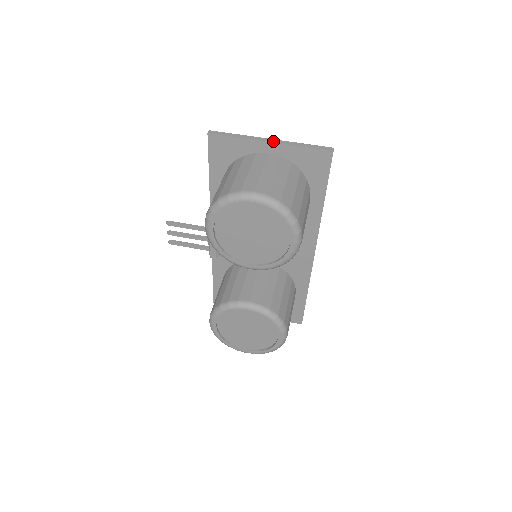
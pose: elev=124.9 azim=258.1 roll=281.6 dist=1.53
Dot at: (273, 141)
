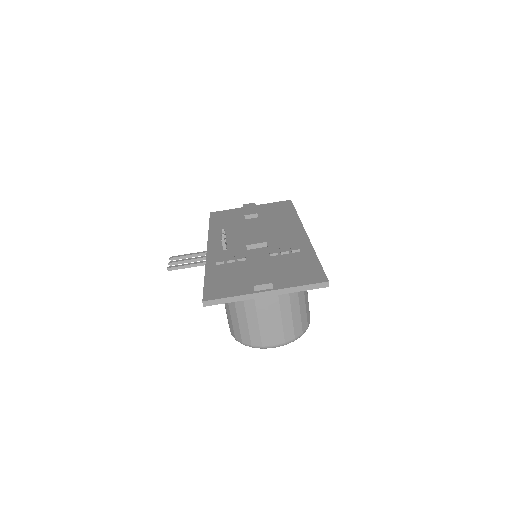
Dot at: (269, 295)
